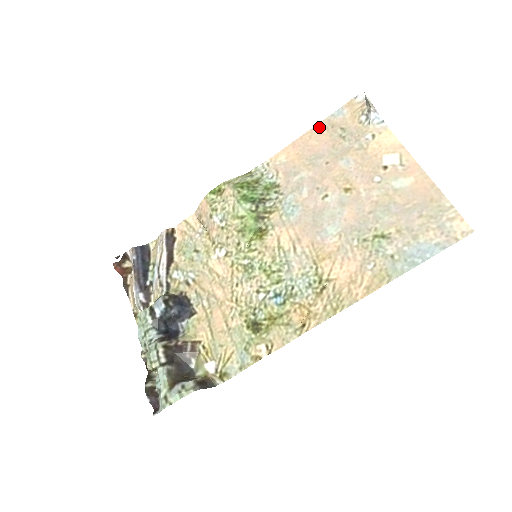
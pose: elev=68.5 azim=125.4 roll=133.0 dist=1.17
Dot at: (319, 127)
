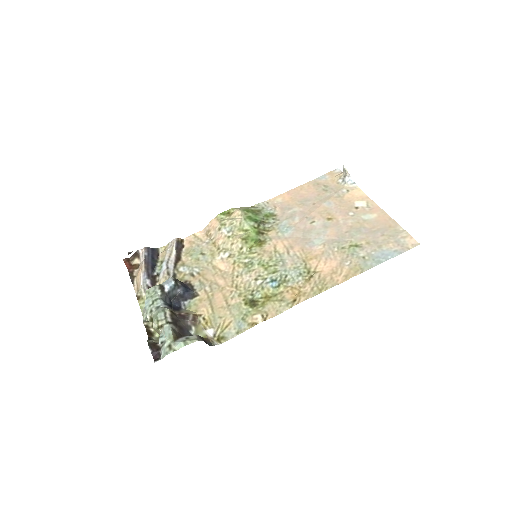
Dot at: (308, 184)
